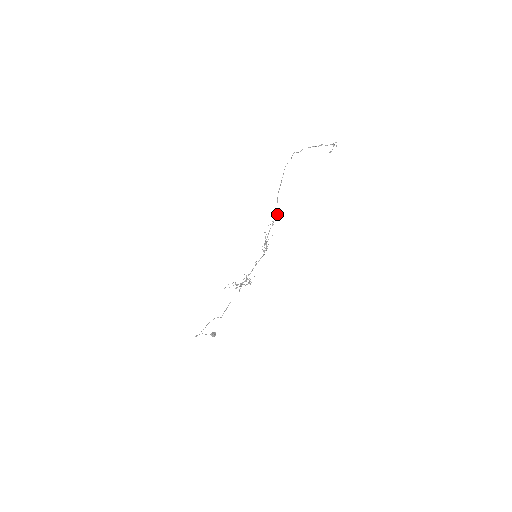
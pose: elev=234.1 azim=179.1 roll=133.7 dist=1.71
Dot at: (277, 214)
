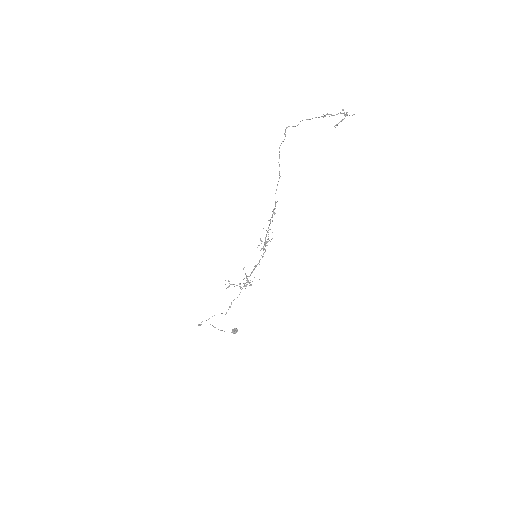
Dot at: occluded
